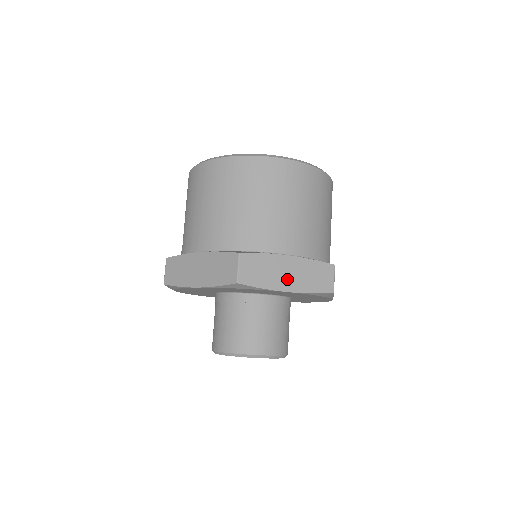
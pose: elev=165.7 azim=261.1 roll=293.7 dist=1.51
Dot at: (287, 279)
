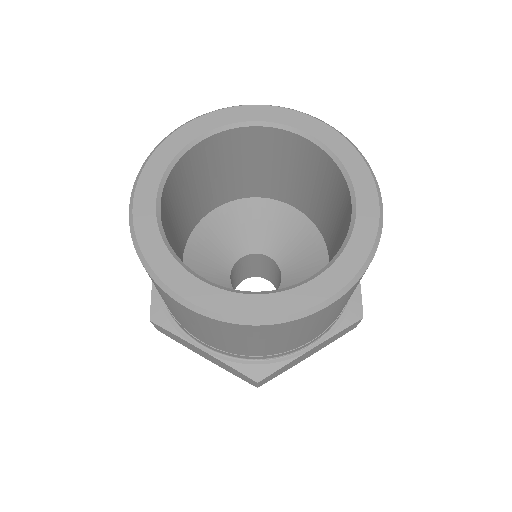
Dot at: (308, 355)
